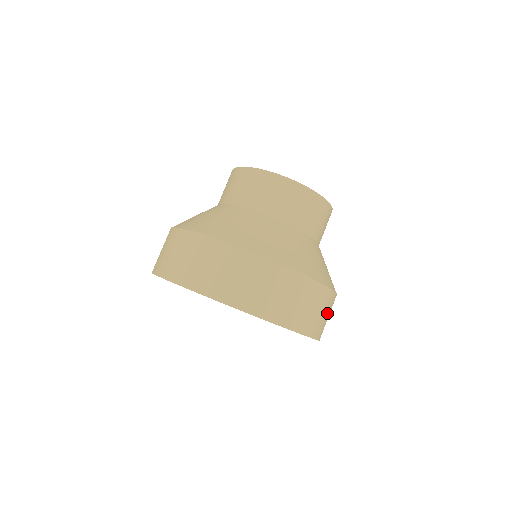
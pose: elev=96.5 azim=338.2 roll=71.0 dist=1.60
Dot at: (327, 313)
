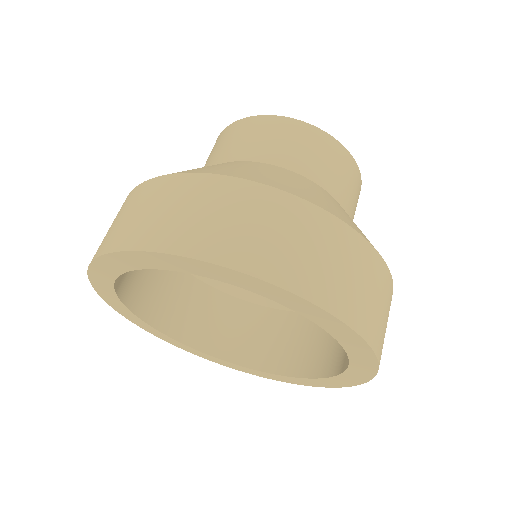
Dot at: (376, 295)
